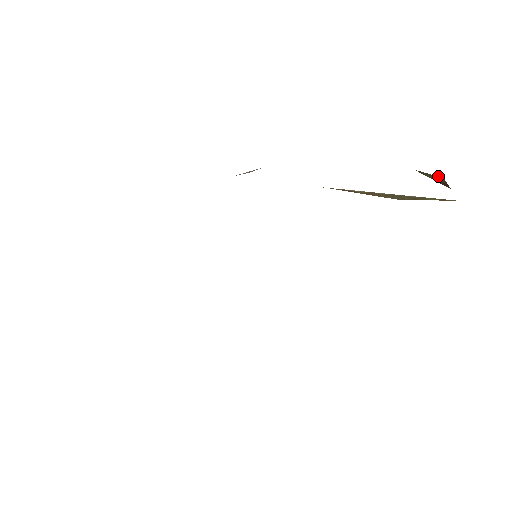
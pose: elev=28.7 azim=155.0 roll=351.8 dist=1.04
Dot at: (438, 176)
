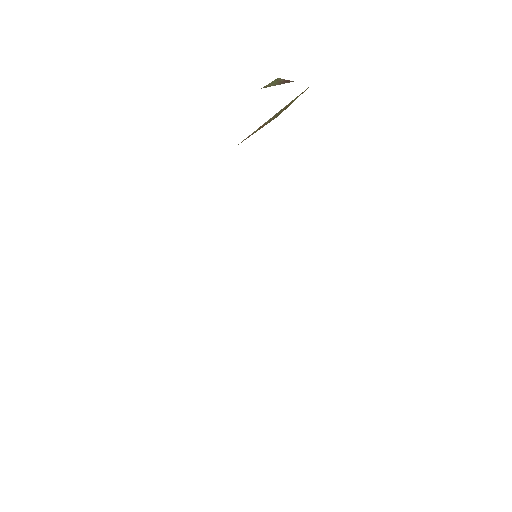
Dot at: (275, 80)
